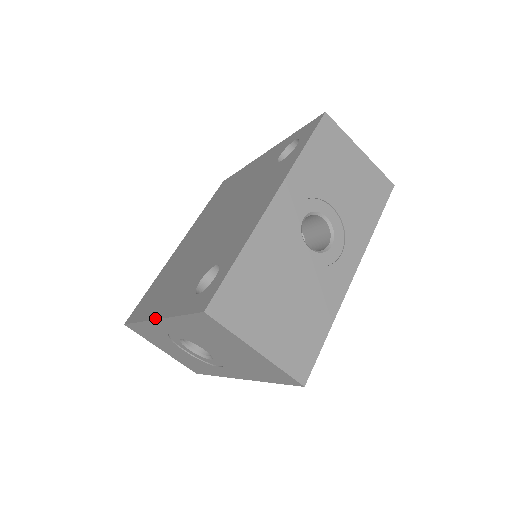
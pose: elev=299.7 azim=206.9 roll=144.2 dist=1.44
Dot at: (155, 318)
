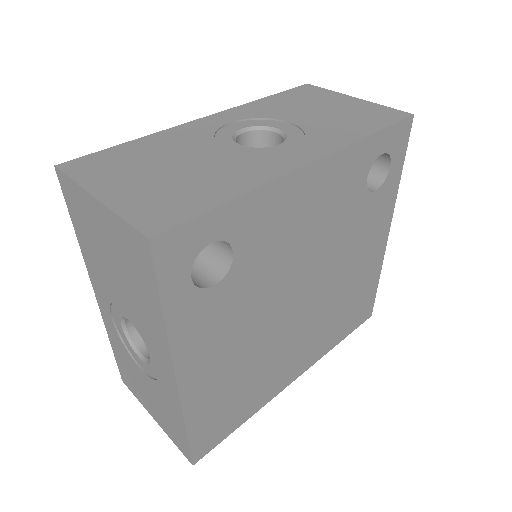
Dot at: occluded
